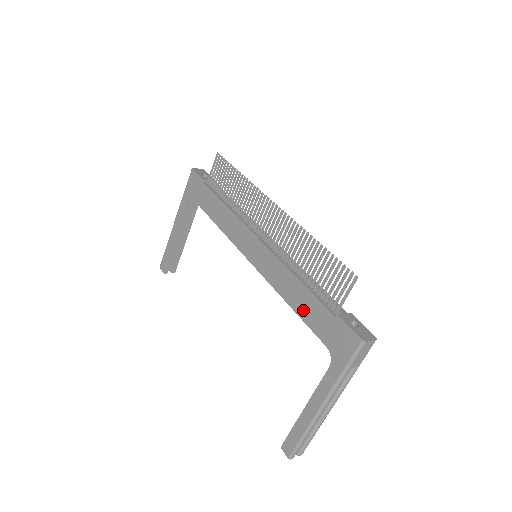
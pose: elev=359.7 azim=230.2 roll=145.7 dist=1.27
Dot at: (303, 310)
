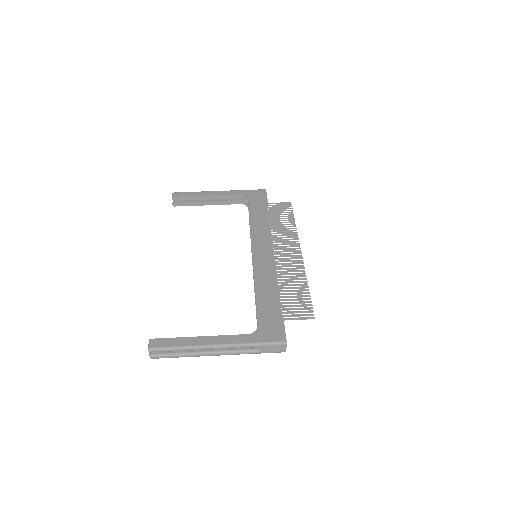
Dot at: (263, 300)
